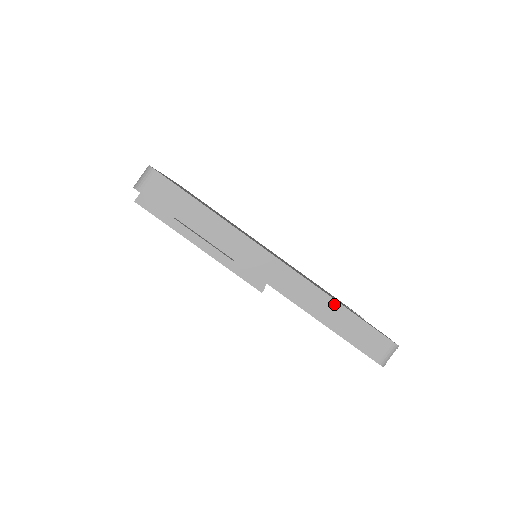
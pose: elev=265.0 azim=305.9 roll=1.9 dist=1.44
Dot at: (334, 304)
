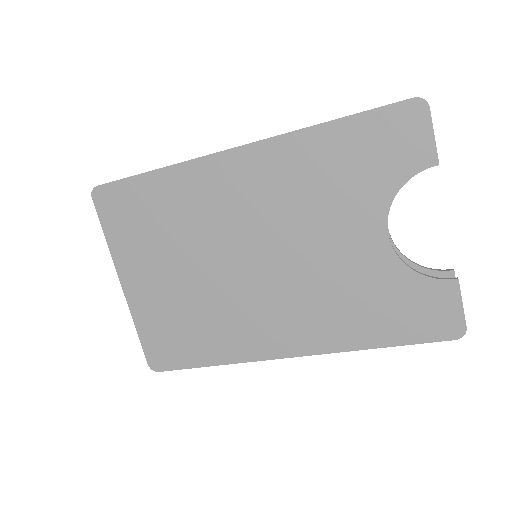
Dot at: (369, 347)
